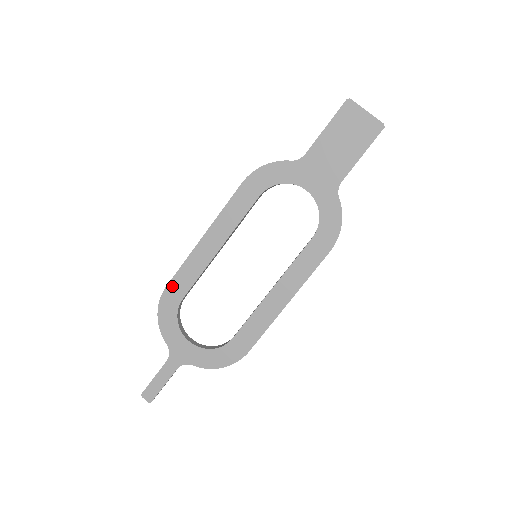
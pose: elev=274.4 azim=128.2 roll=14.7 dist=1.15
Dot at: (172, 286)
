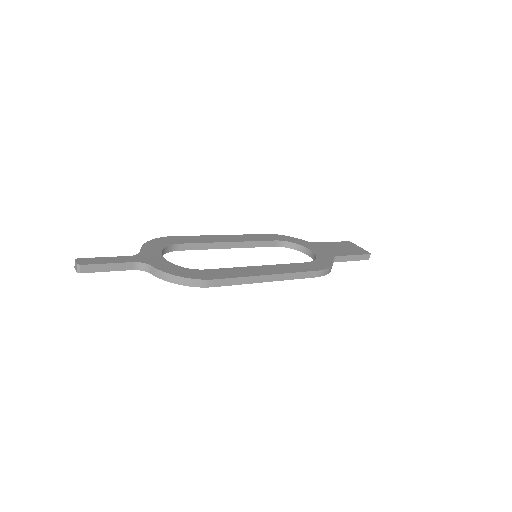
Dot at: (178, 238)
